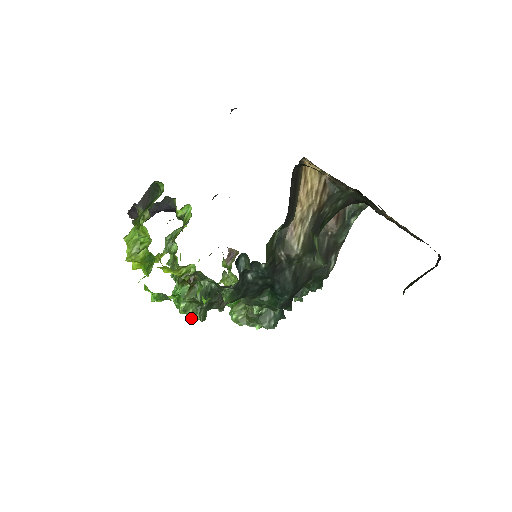
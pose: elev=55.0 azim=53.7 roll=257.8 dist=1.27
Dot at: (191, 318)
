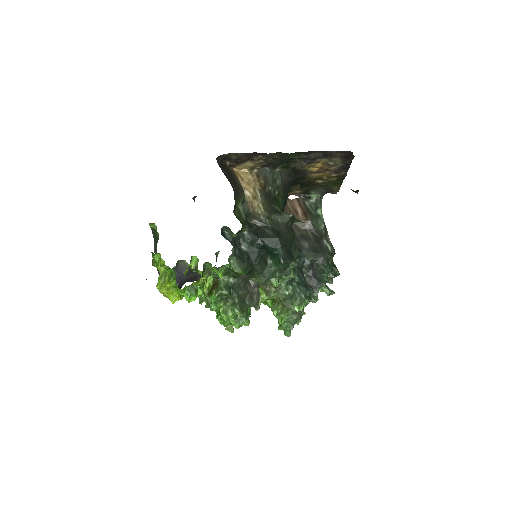
Dot at: (238, 325)
